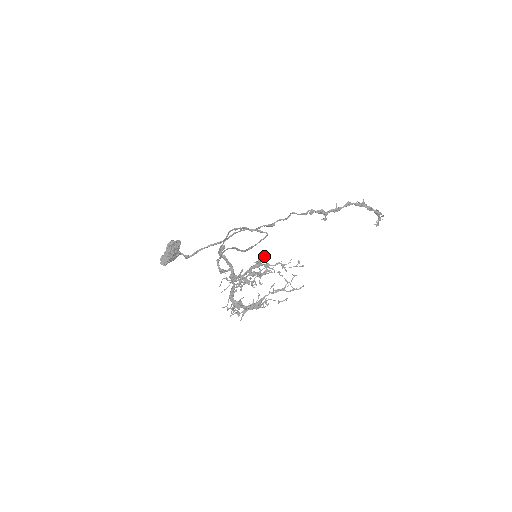
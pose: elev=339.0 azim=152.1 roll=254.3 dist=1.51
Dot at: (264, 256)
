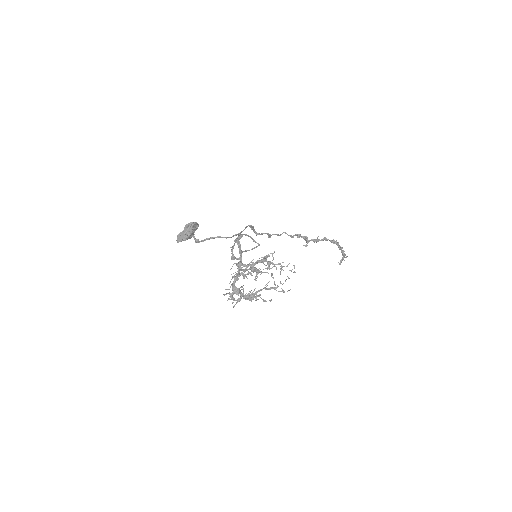
Dot at: (273, 253)
